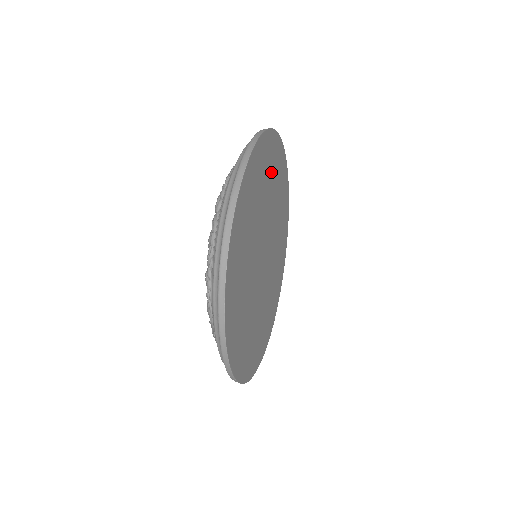
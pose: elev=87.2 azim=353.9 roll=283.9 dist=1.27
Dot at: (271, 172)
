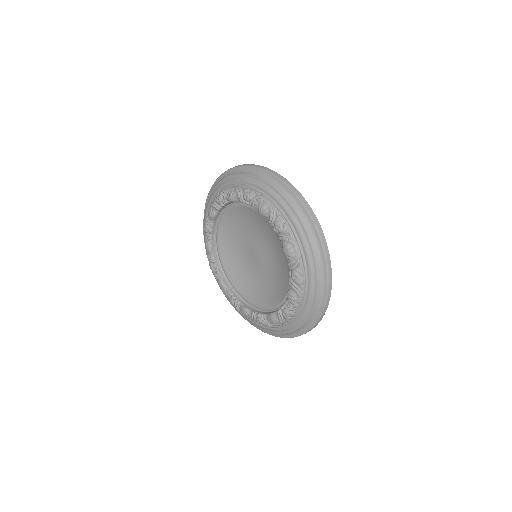
Dot at: occluded
